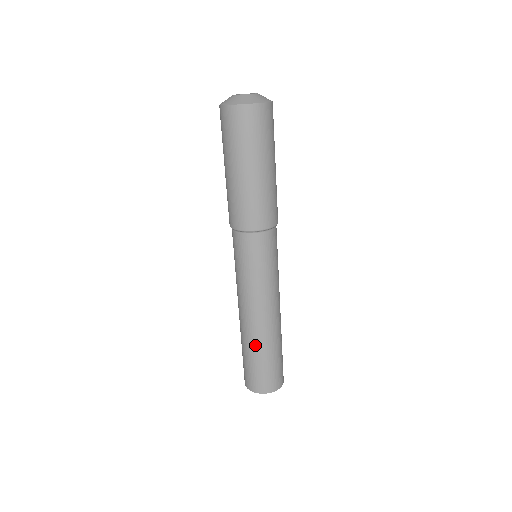
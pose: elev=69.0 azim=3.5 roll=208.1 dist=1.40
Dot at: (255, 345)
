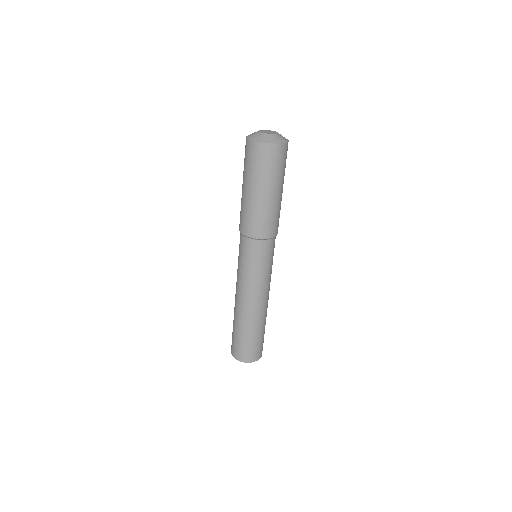
Dot at: (257, 325)
